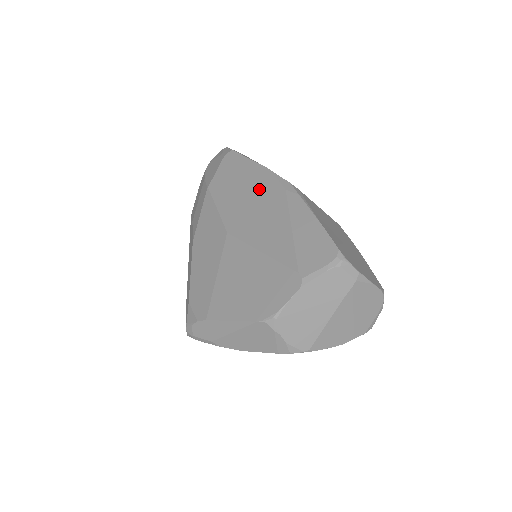
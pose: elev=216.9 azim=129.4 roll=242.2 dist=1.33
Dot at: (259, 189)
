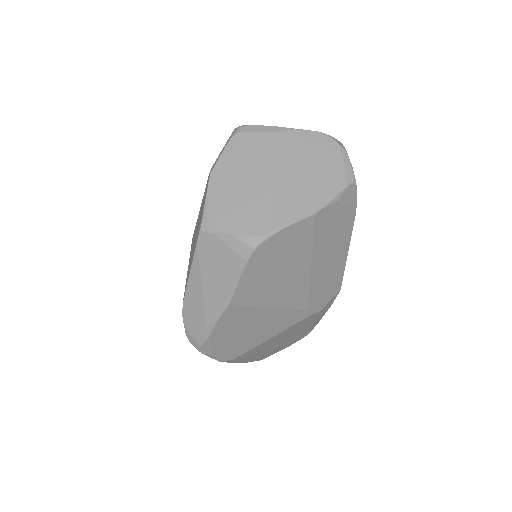
Dot at: occluded
